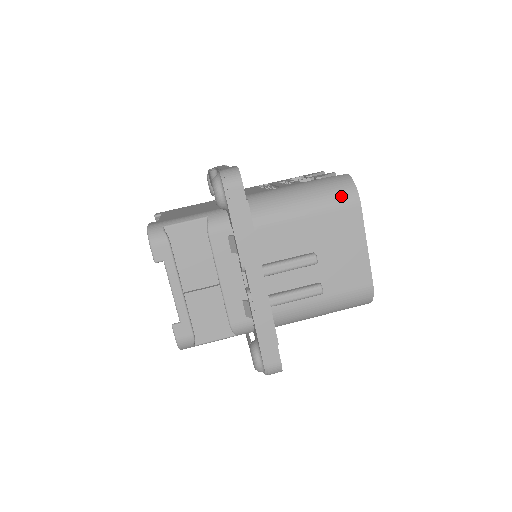
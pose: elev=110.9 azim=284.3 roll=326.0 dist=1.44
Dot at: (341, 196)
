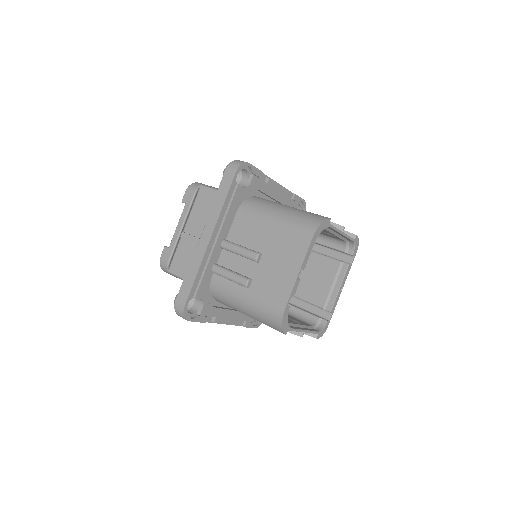
Dot at: (304, 224)
